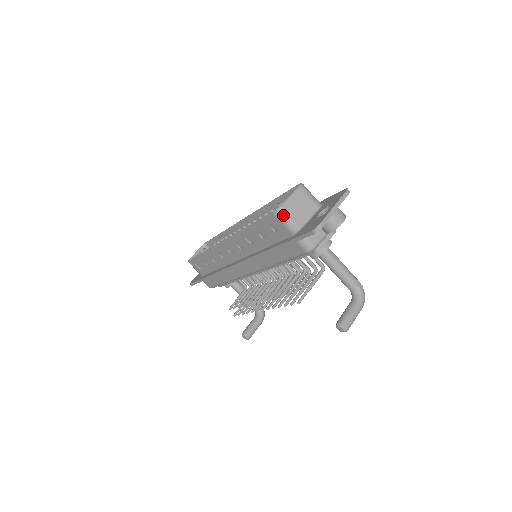
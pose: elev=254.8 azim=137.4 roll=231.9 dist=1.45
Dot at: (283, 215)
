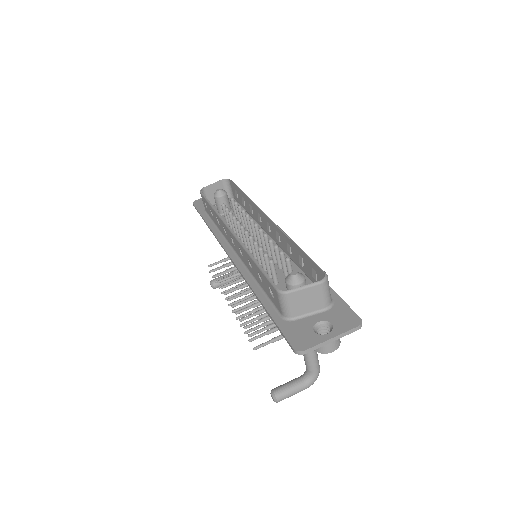
Dot at: (284, 300)
